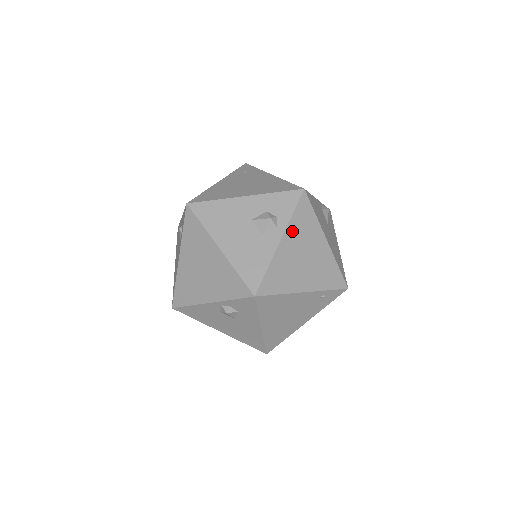
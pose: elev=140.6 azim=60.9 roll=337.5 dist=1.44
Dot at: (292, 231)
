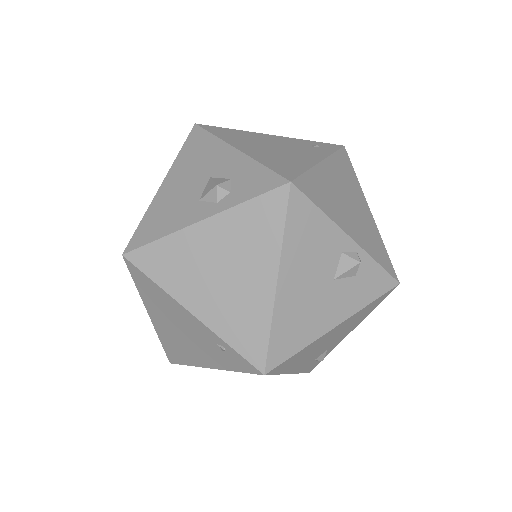
Dot at: (229, 222)
